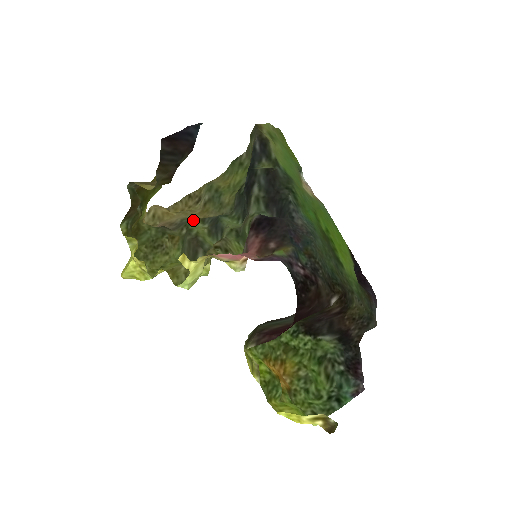
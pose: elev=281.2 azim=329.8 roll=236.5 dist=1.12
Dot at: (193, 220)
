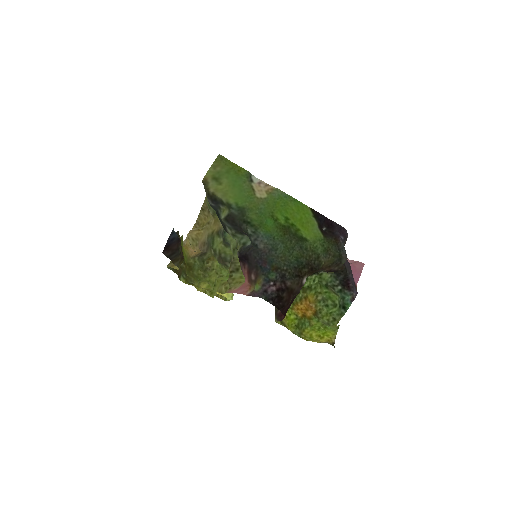
Dot at: (213, 237)
